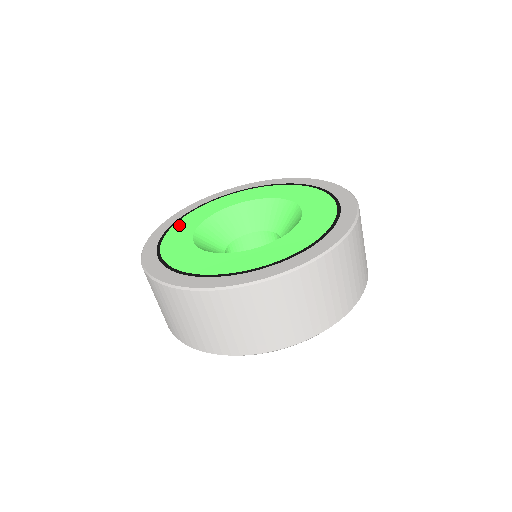
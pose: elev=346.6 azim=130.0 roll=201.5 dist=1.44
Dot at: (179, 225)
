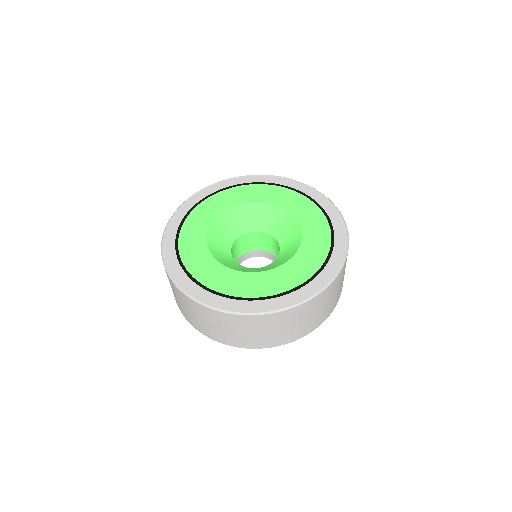
Dot at: (200, 209)
